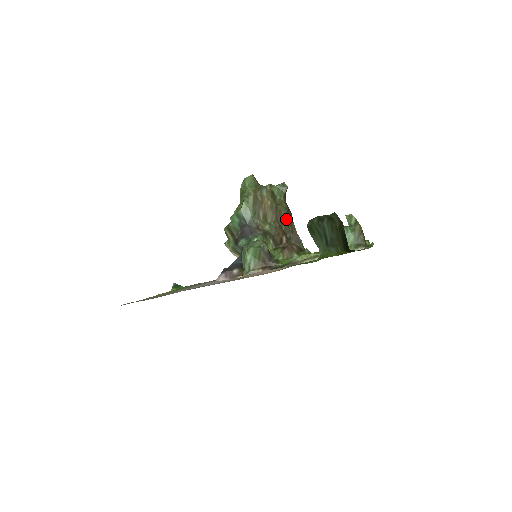
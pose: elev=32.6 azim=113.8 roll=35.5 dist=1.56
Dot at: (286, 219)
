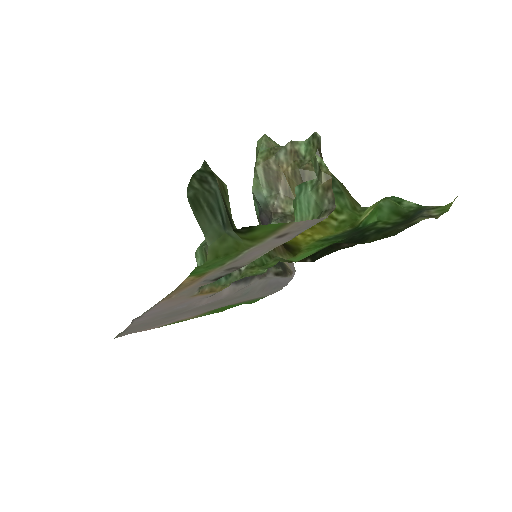
Dot at: occluded
